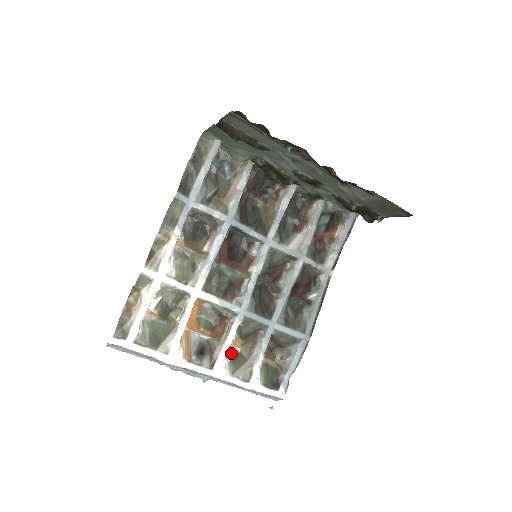
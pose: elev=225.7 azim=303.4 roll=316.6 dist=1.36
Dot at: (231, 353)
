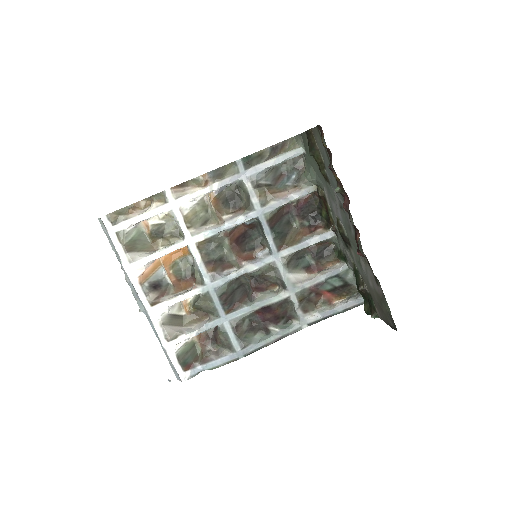
Dot at: (176, 310)
